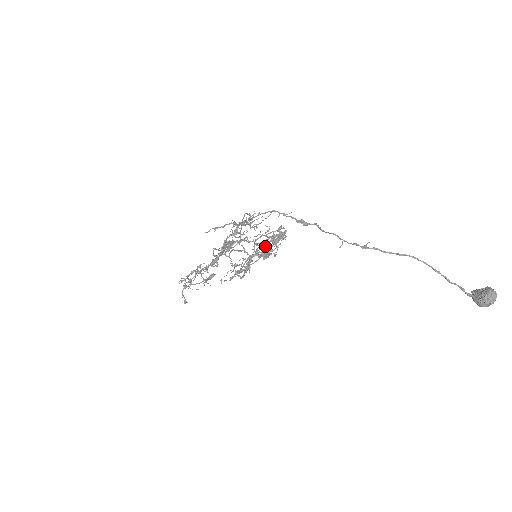
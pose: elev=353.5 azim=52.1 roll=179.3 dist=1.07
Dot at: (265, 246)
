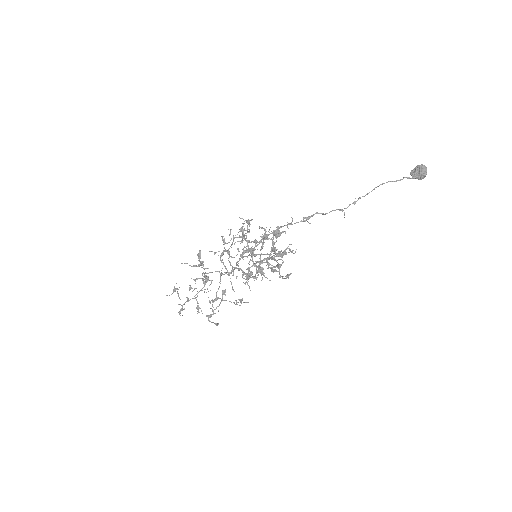
Dot at: (275, 249)
